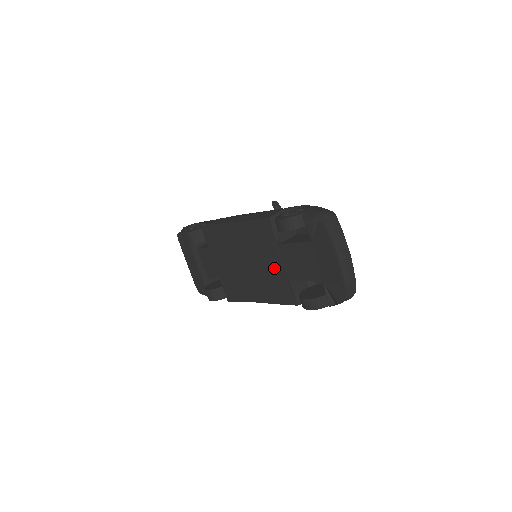
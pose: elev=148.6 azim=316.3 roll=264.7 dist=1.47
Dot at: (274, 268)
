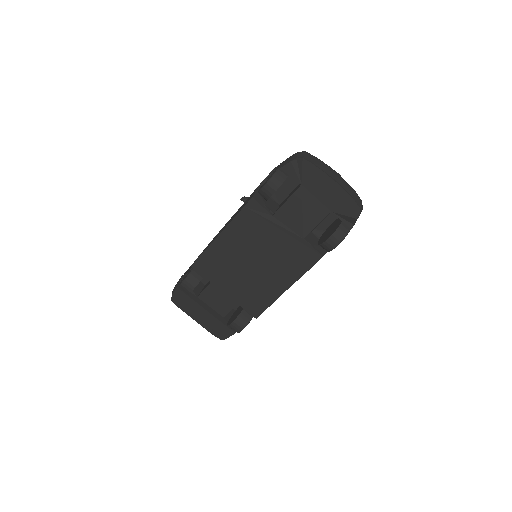
Dot at: (282, 241)
